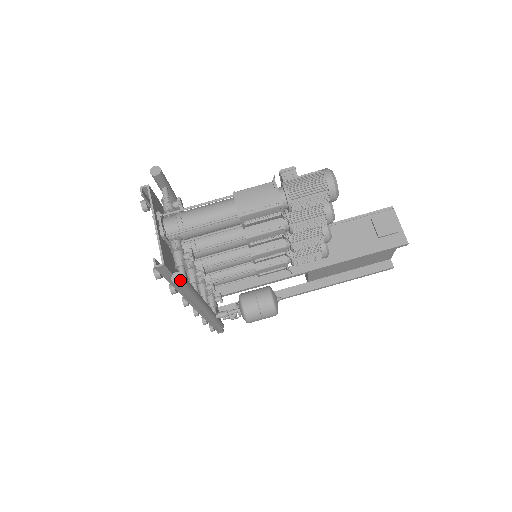
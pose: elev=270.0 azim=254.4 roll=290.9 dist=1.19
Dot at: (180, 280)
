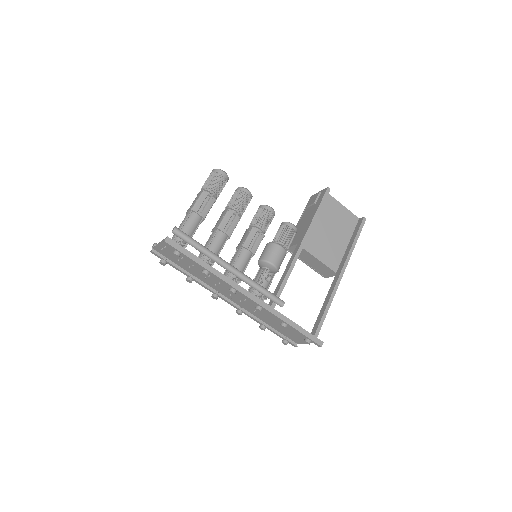
Dot at: (174, 228)
